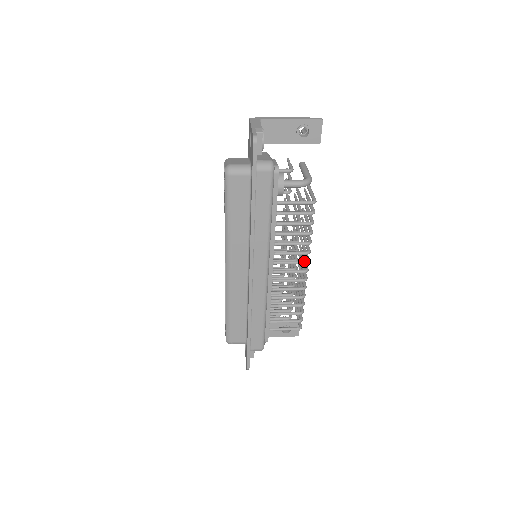
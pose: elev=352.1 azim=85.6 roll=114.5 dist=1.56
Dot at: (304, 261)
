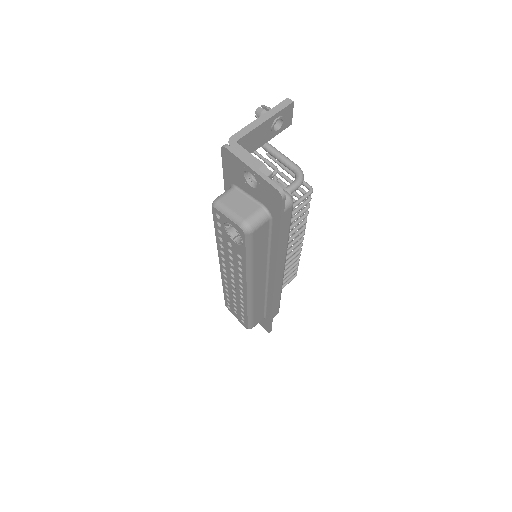
Dot at: (302, 235)
